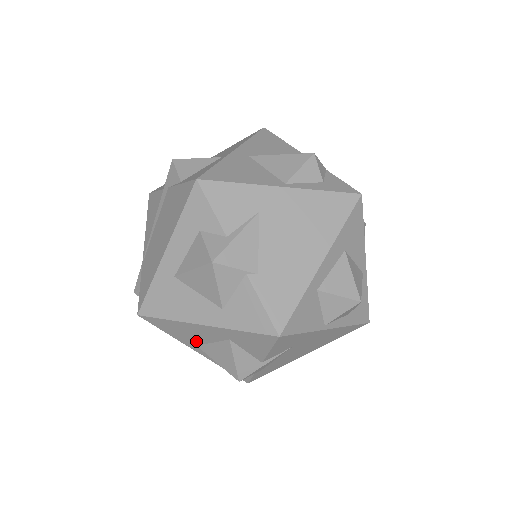
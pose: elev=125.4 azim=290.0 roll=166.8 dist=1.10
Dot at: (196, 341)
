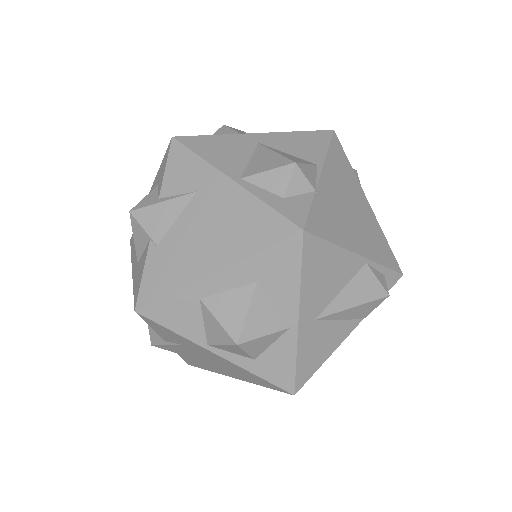
Dot at: occluded
